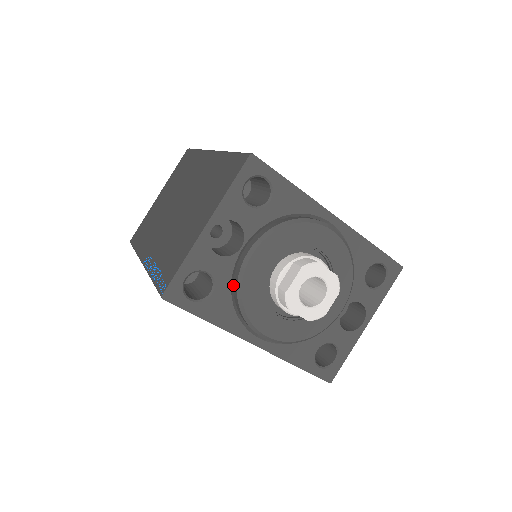
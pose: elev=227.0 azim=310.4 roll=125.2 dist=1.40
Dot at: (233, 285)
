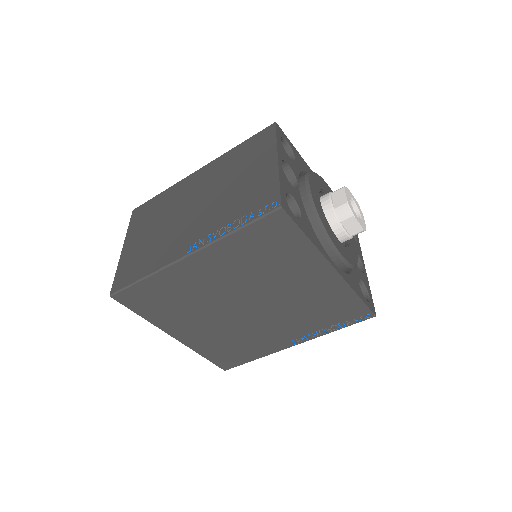
Dot at: occluded
